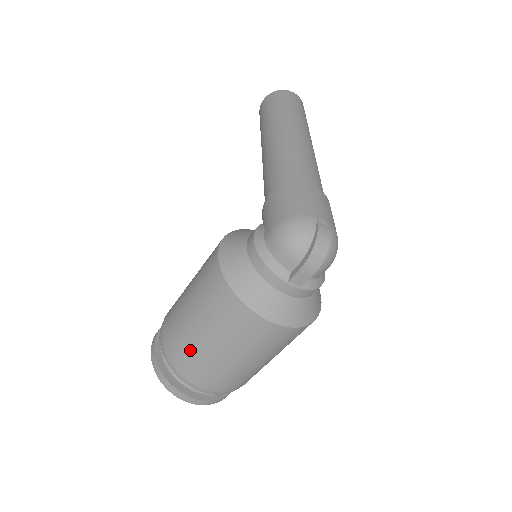
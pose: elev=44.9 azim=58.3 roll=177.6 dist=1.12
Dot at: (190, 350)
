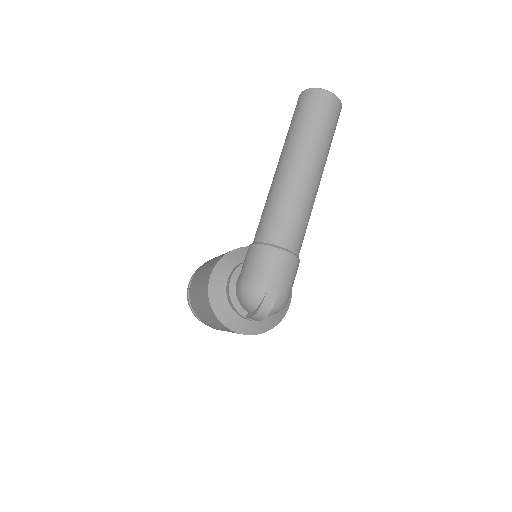
Dot at: (199, 313)
